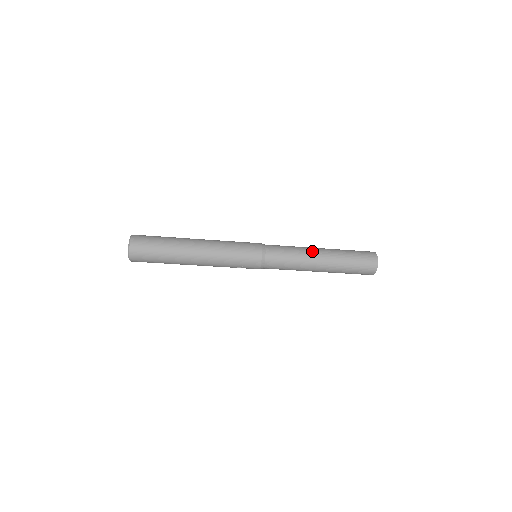
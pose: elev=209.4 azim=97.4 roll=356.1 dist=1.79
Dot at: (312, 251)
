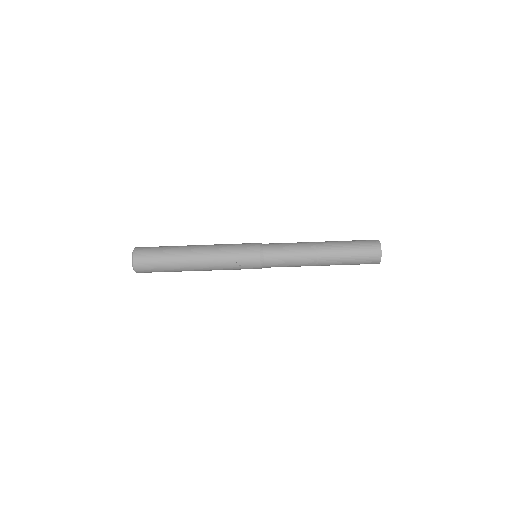
Dot at: (310, 242)
